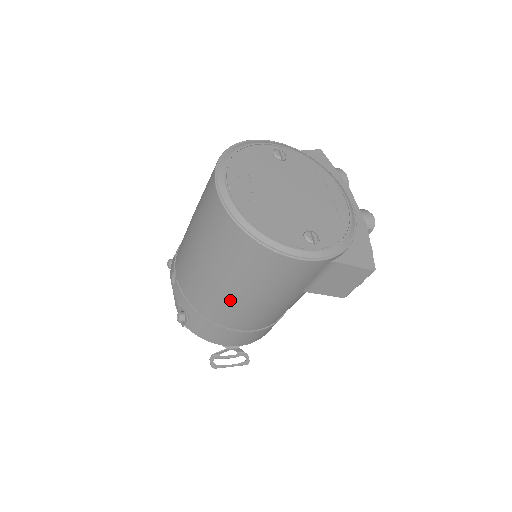
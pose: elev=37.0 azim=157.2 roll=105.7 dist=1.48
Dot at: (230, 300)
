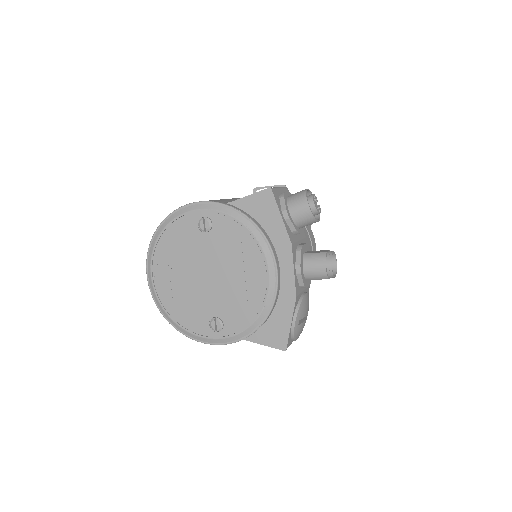
Dot at: occluded
